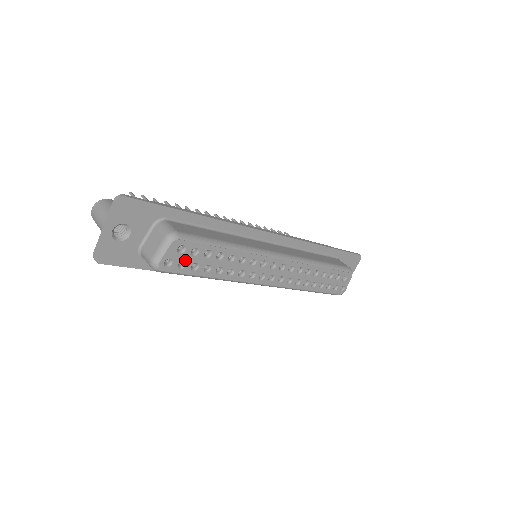
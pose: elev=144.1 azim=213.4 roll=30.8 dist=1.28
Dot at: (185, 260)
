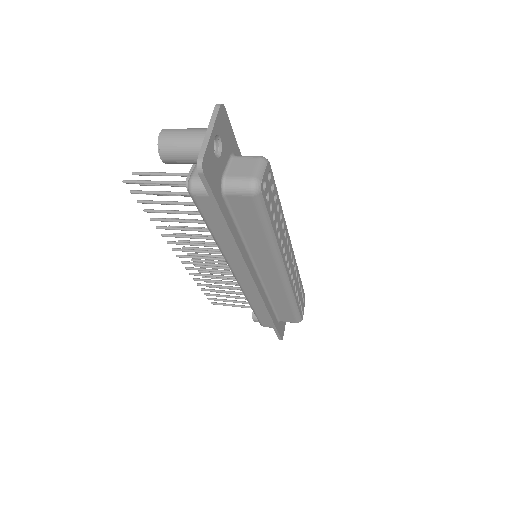
Dot at: (269, 193)
